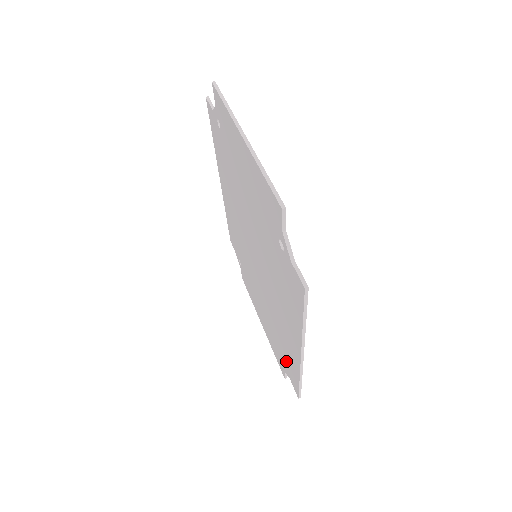
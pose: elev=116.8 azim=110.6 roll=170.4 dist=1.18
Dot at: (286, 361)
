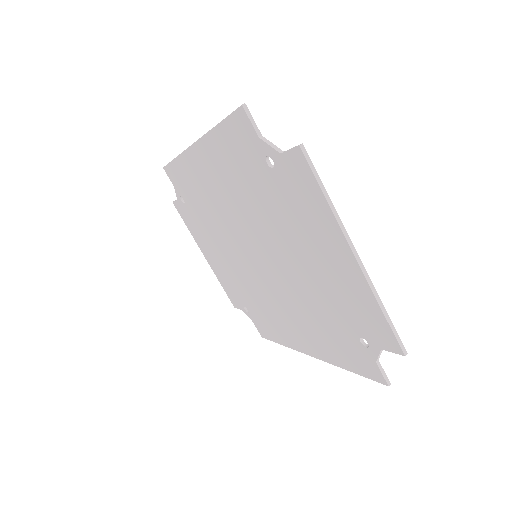
Dot at: (258, 318)
